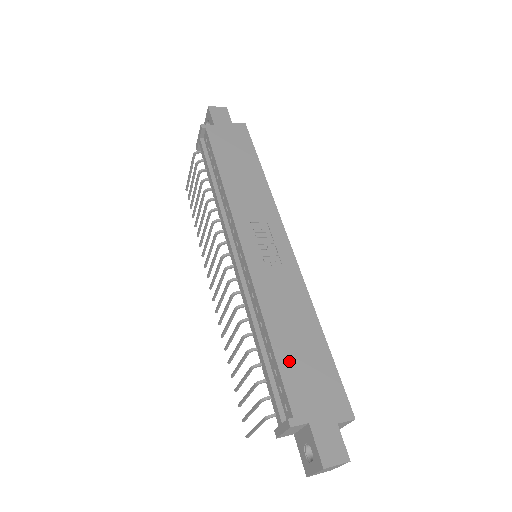
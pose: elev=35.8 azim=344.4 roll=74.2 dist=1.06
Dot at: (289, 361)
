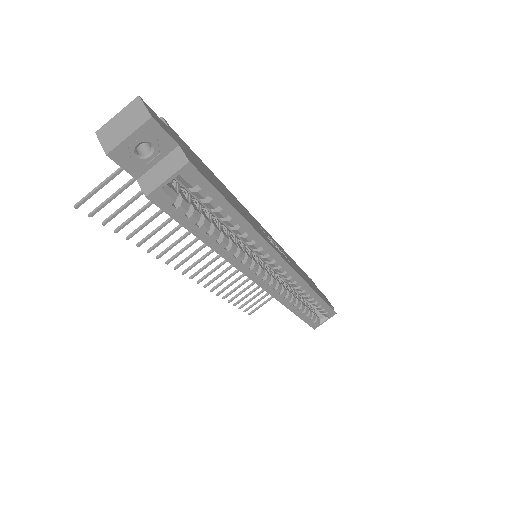
Dot at: (208, 170)
